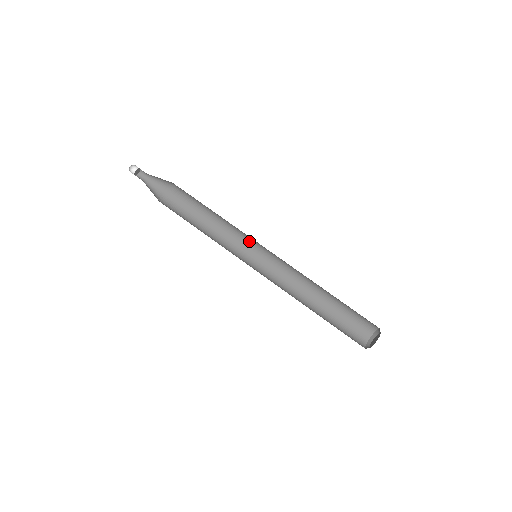
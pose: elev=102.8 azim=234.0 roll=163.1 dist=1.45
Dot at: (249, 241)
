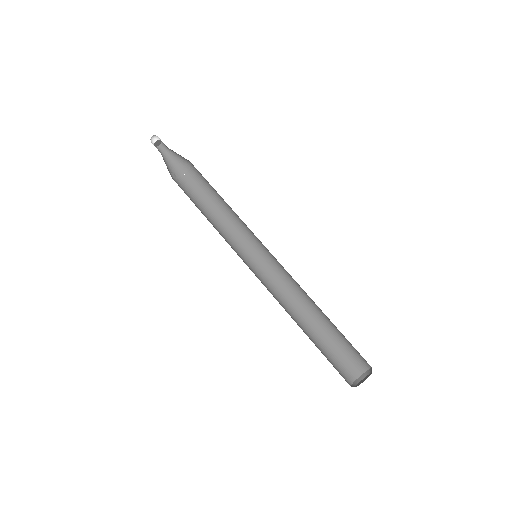
Dot at: (254, 238)
